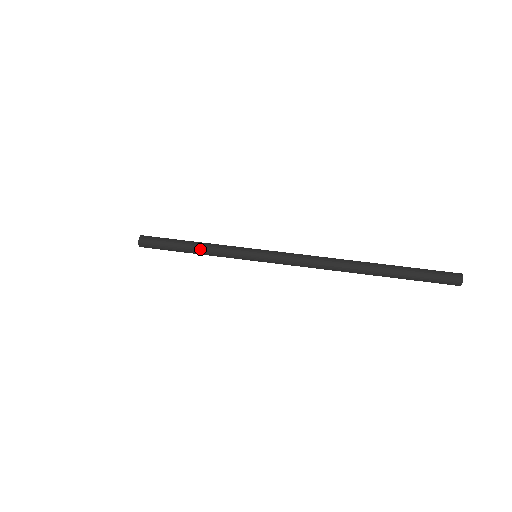
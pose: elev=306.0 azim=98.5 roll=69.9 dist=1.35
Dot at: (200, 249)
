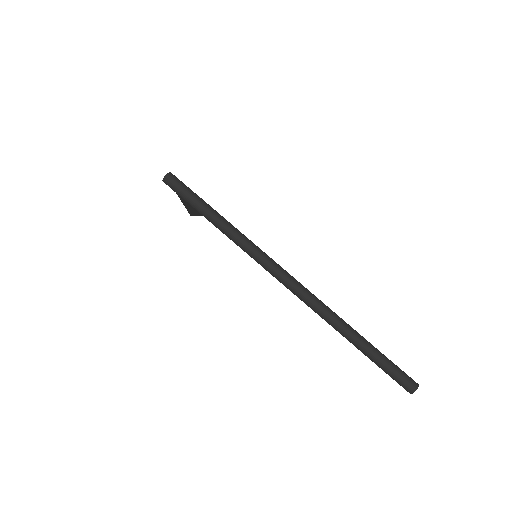
Dot at: (214, 217)
